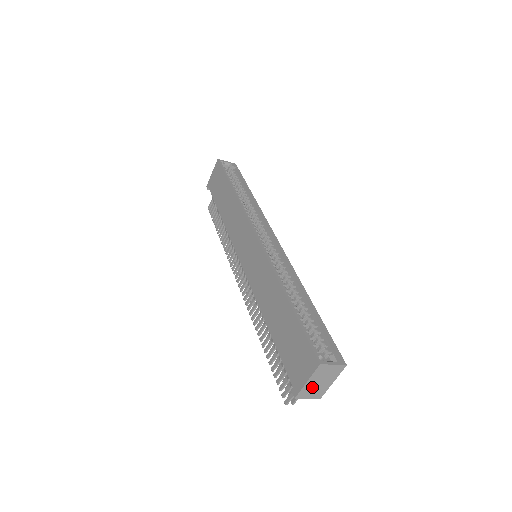
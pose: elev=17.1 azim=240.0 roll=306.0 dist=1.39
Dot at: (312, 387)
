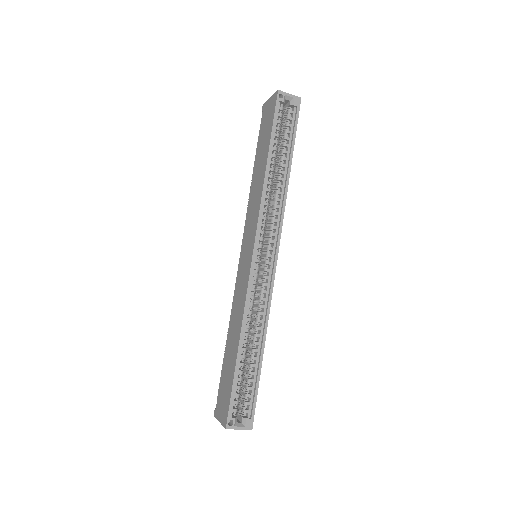
Dot at: occluded
